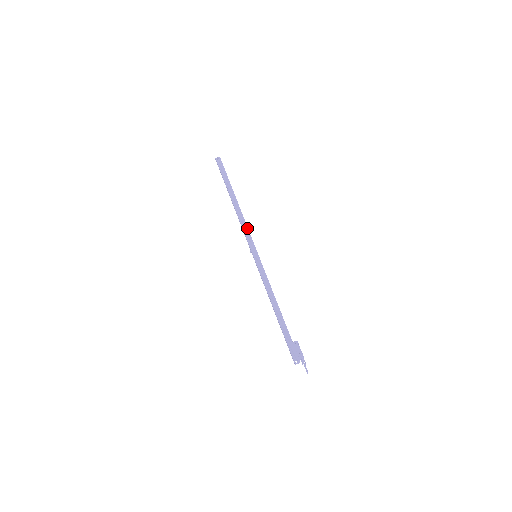
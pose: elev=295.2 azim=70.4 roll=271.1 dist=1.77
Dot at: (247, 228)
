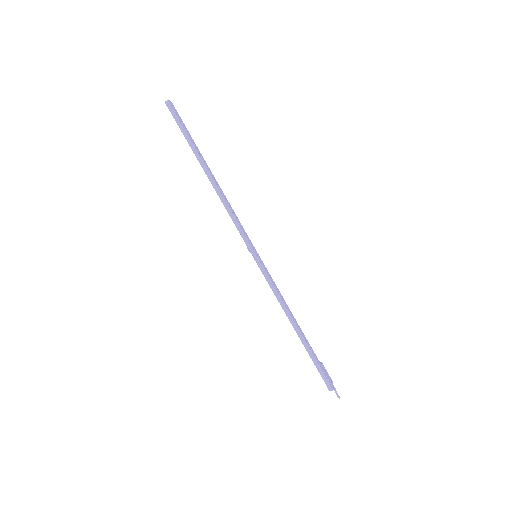
Dot at: occluded
